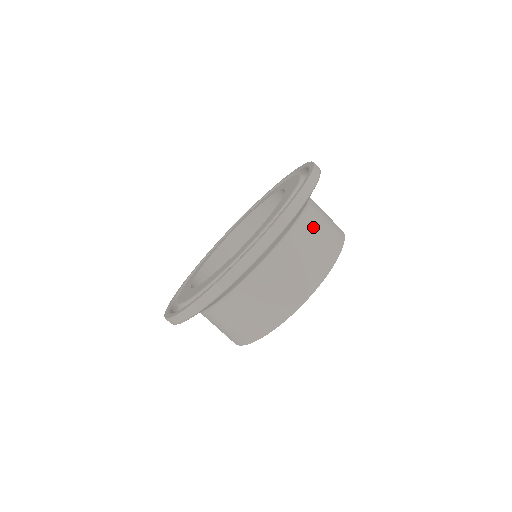
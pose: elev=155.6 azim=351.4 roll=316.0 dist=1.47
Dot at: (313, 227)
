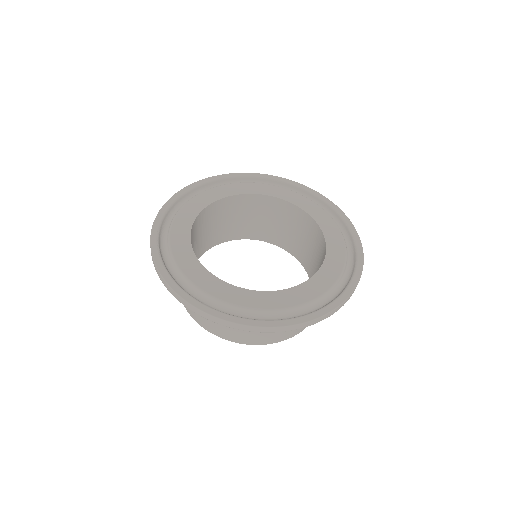
Dot at: occluded
